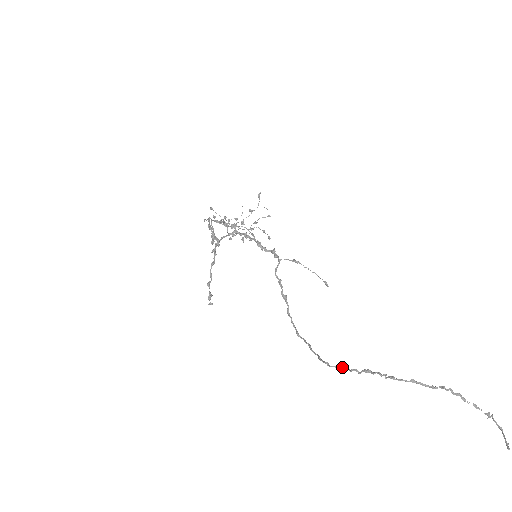
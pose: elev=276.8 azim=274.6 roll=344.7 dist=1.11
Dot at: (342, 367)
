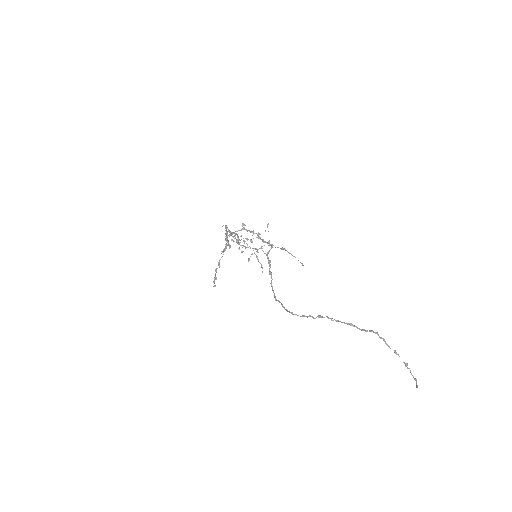
Dot at: (302, 315)
